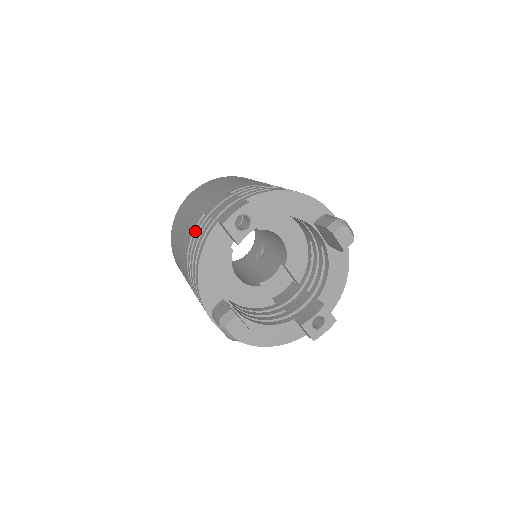
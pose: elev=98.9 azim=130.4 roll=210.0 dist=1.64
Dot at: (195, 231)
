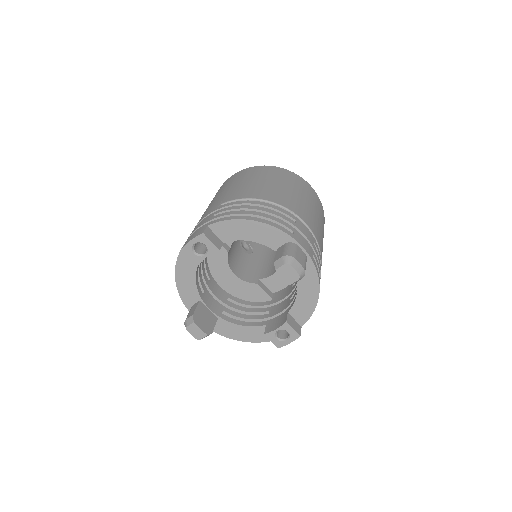
Dot at: occluded
